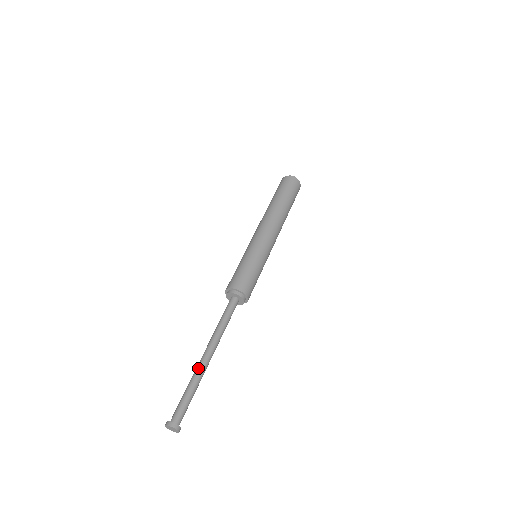
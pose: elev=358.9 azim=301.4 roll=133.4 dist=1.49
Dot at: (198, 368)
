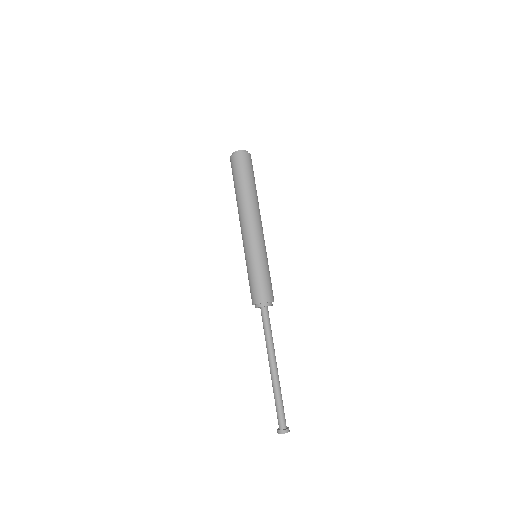
Dot at: (277, 381)
